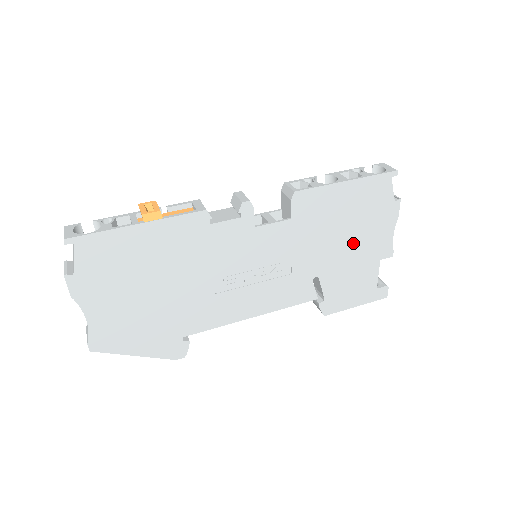
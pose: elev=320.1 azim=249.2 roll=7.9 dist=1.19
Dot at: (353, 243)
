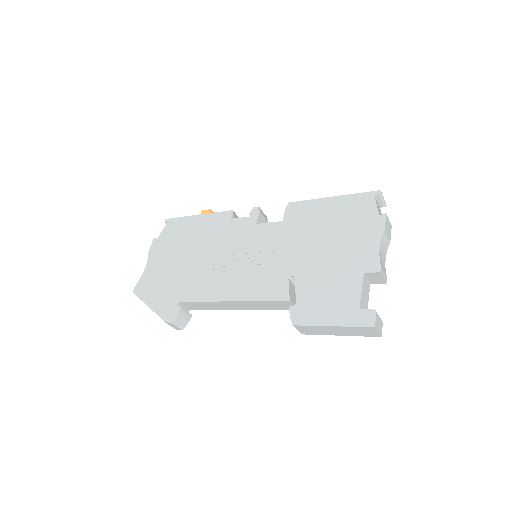
Dot at: (333, 249)
